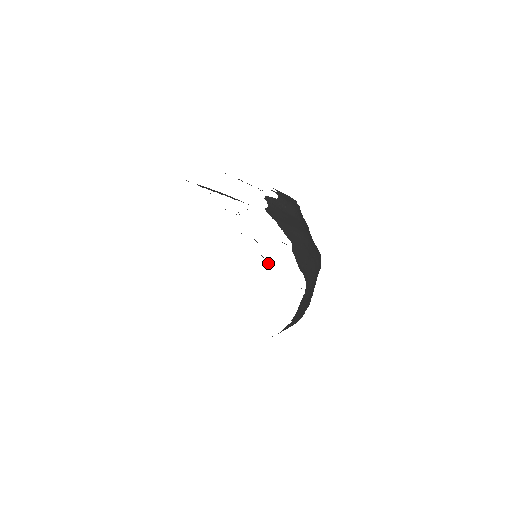
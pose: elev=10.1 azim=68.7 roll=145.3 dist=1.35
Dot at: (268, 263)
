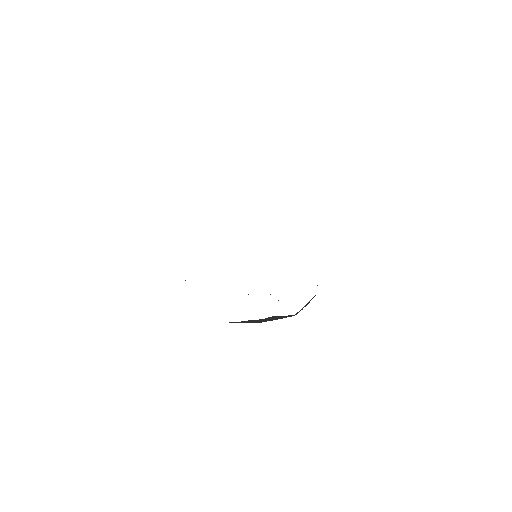
Dot at: occluded
